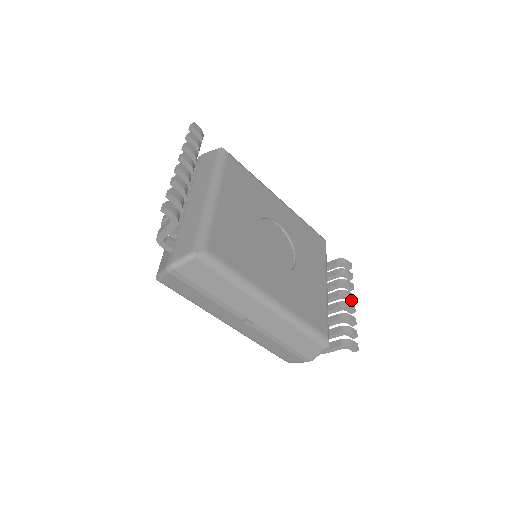
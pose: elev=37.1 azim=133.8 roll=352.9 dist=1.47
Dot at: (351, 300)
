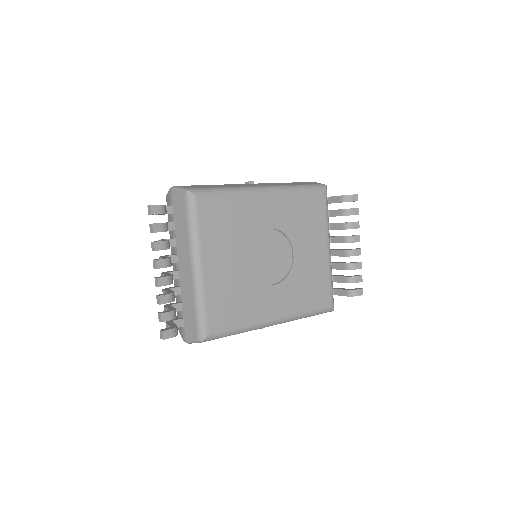
Dot at: occluded
